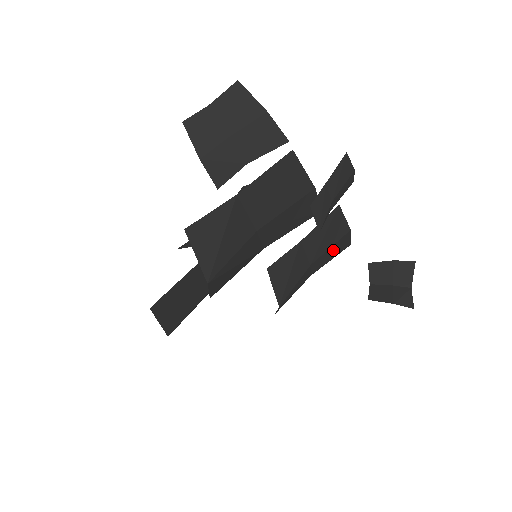
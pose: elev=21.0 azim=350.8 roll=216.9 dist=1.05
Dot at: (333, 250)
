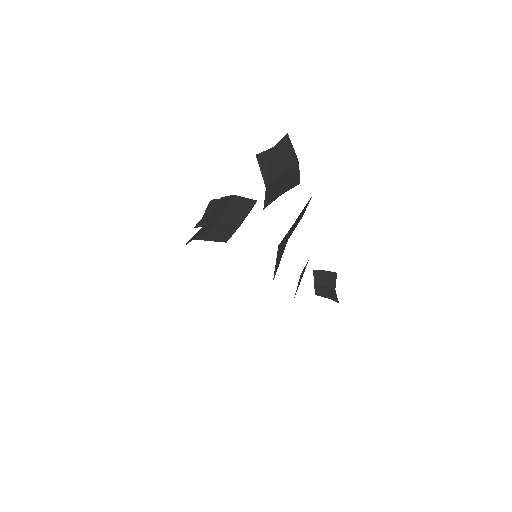
Dot at: occluded
